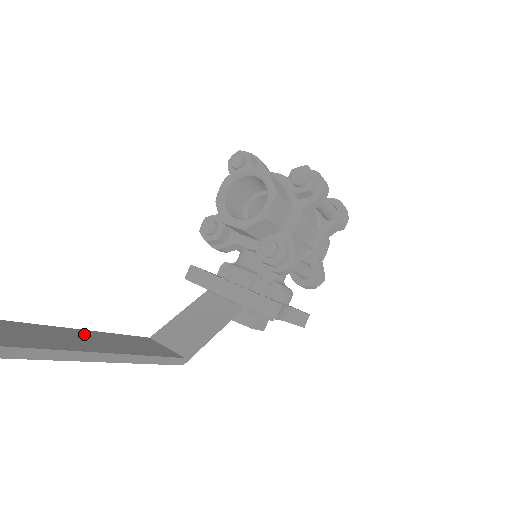
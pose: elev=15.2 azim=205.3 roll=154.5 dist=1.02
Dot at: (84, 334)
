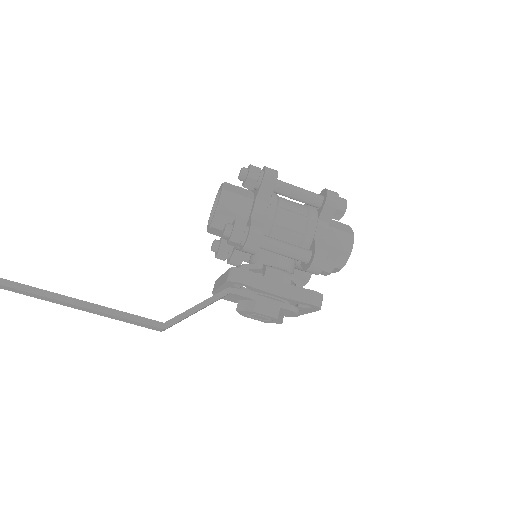
Dot at: occluded
